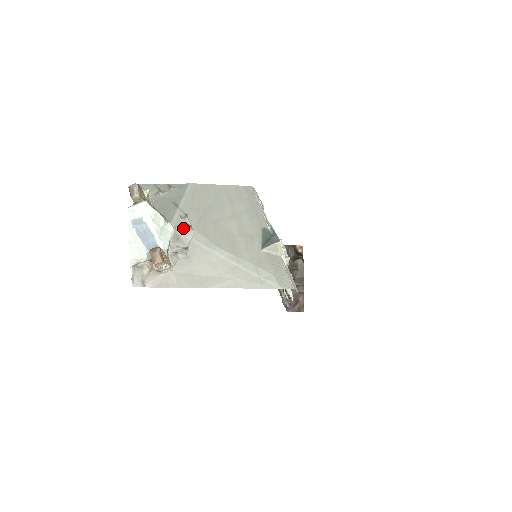
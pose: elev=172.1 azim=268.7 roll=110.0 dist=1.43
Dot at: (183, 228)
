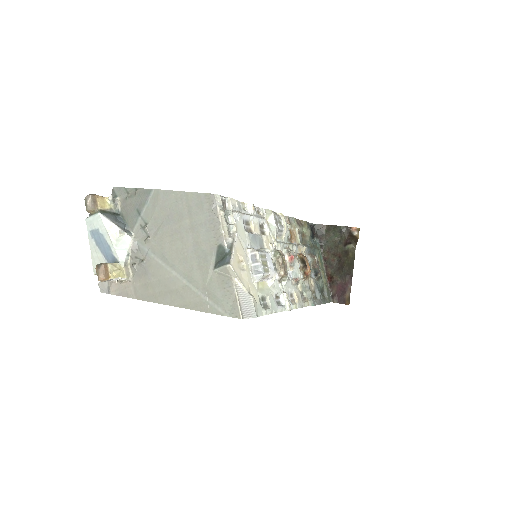
Dot at: (142, 239)
